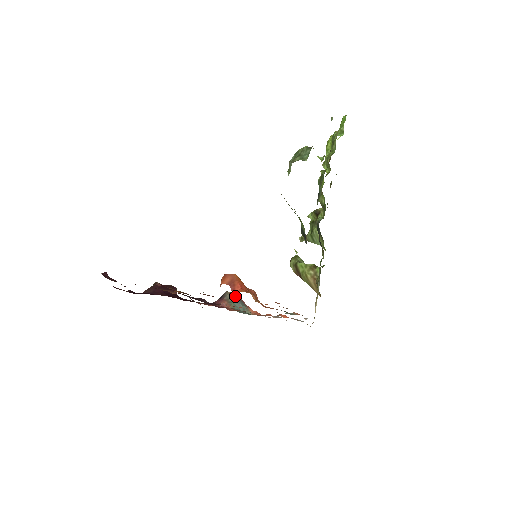
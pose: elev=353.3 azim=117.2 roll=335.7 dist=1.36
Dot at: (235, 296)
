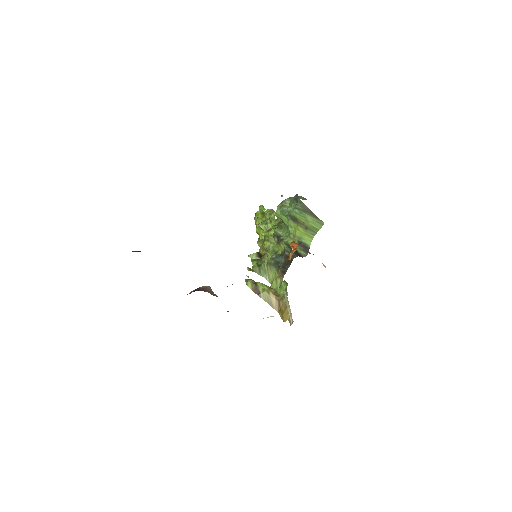
Dot at: occluded
